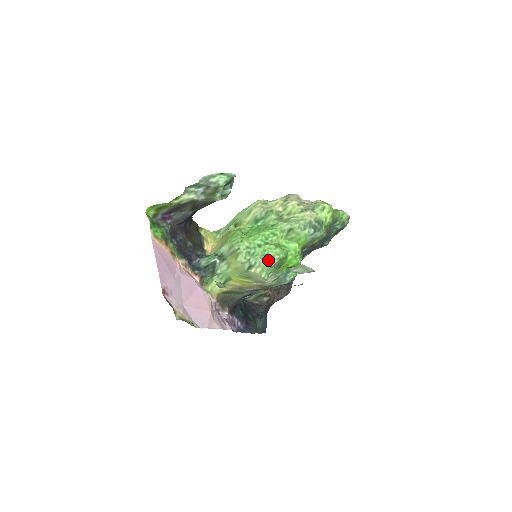
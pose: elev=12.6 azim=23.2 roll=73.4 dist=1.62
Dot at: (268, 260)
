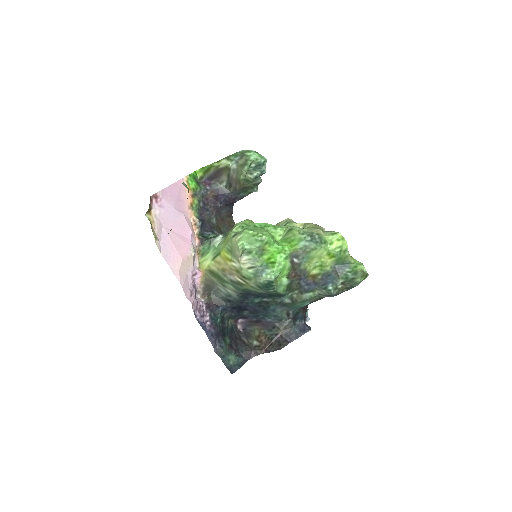
Dot at: (251, 234)
